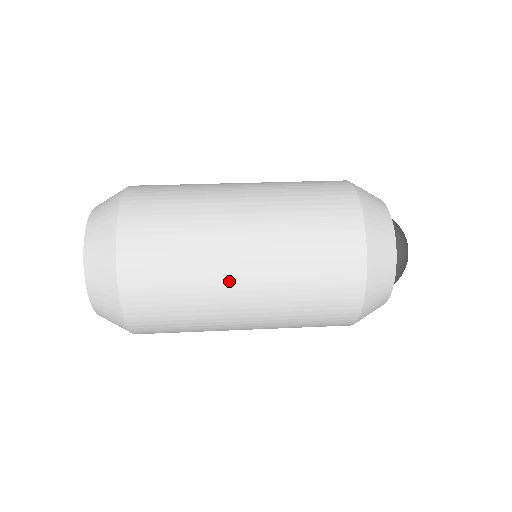
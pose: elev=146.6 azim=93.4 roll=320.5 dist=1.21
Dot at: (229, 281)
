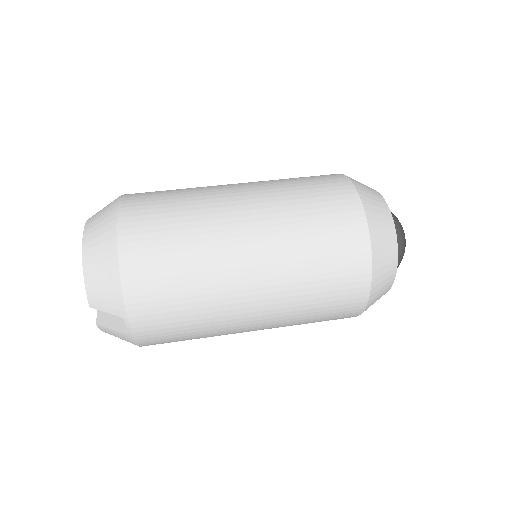
Dot at: (229, 221)
